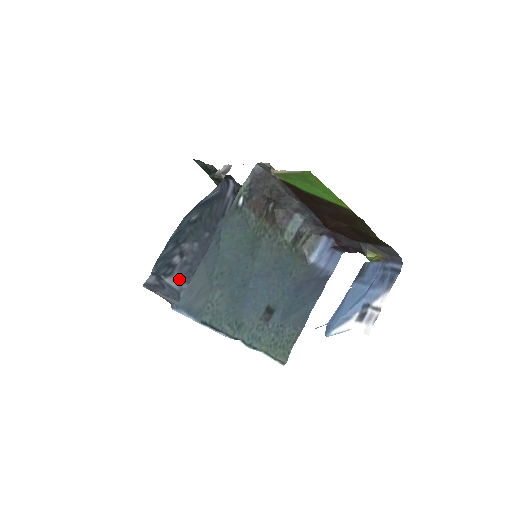
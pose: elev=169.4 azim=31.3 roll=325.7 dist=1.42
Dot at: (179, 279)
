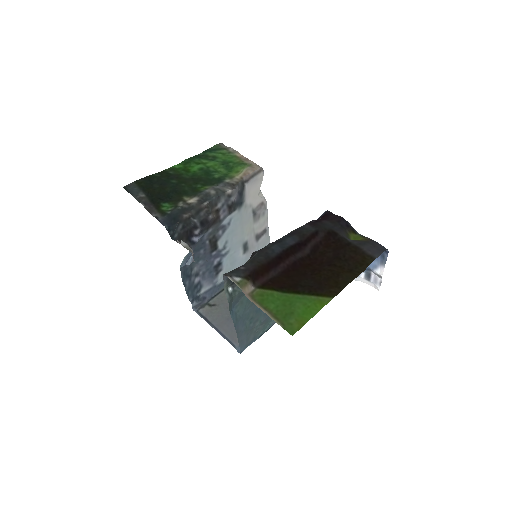
Dot at: (208, 282)
